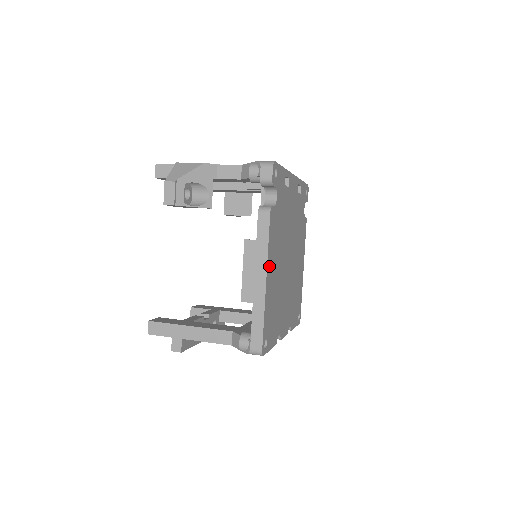
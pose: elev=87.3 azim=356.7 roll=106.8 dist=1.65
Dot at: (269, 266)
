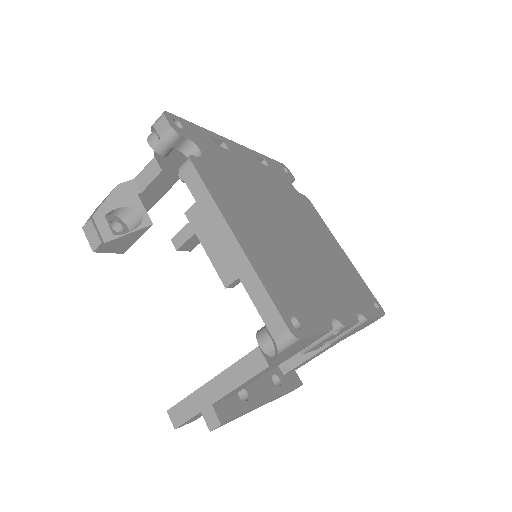
Dot at: (233, 222)
